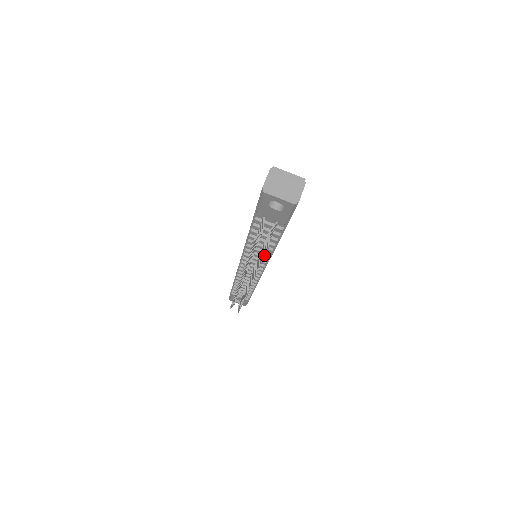
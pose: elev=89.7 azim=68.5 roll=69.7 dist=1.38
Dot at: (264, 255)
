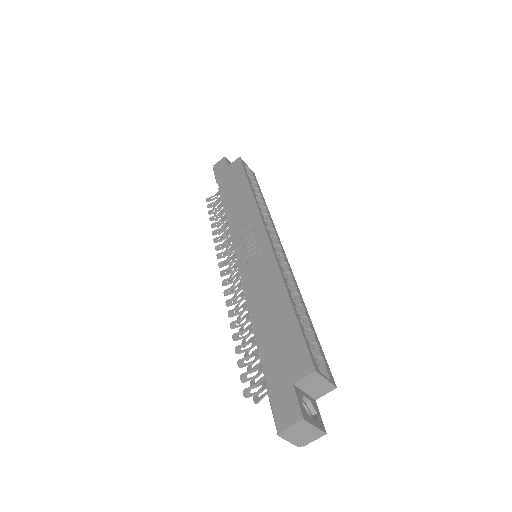
Dot at: occluded
